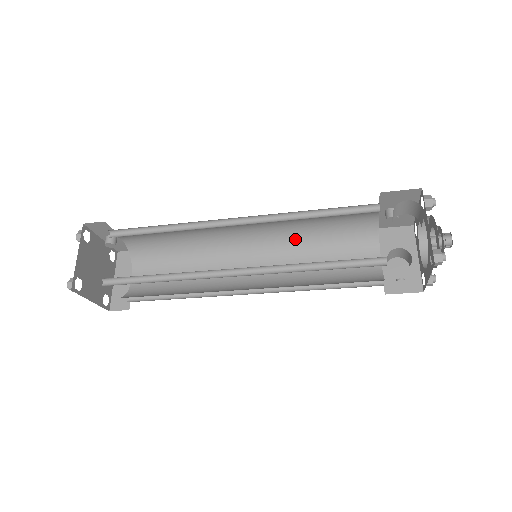
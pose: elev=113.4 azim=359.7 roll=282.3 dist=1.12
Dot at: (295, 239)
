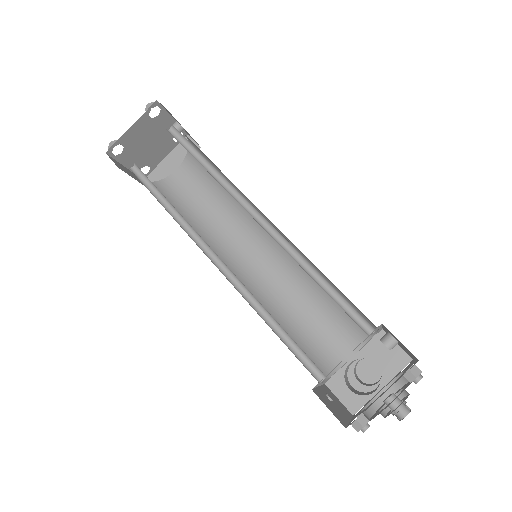
Dot at: occluded
